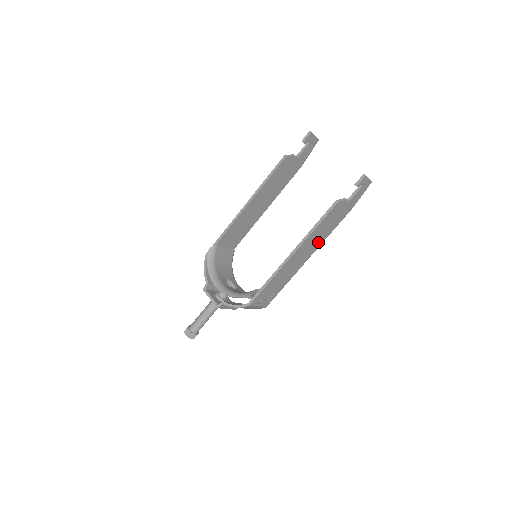
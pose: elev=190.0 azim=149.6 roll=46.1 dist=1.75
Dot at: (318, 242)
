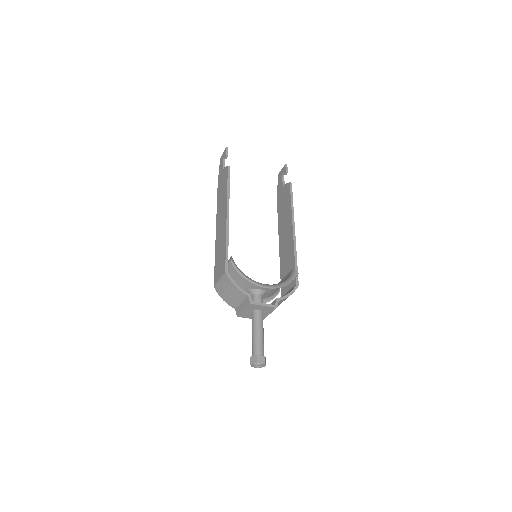
Dot at: occluded
